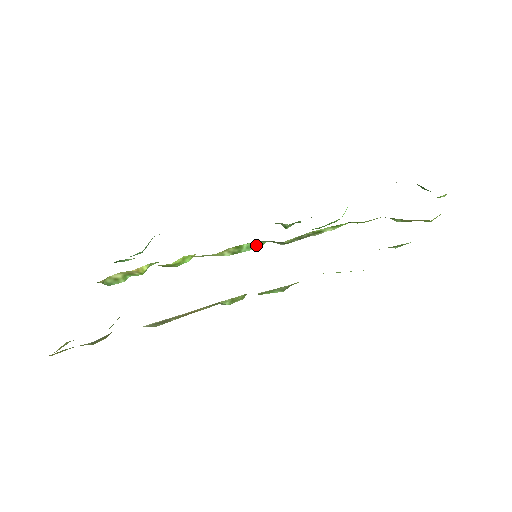
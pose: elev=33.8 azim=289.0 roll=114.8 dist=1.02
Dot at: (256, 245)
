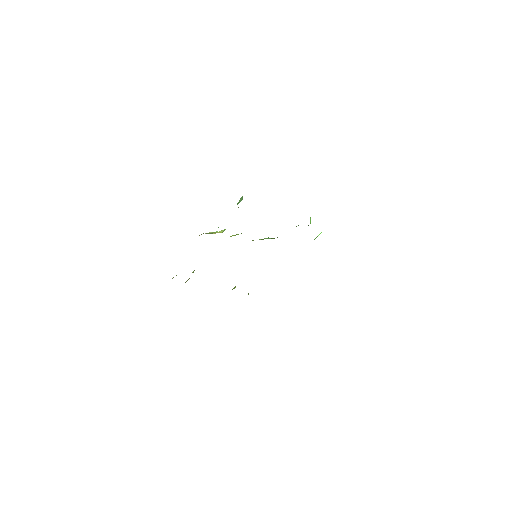
Dot at: (271, 238)
